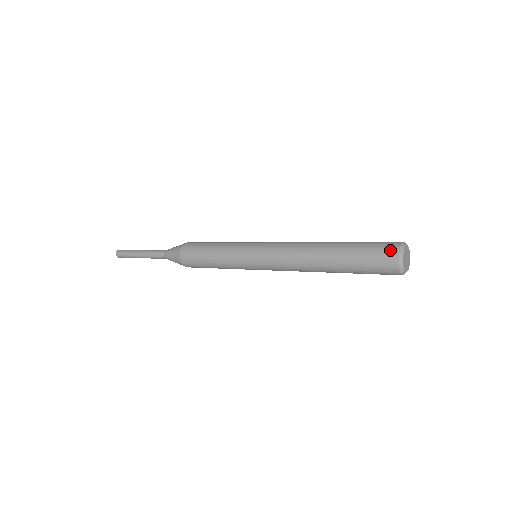
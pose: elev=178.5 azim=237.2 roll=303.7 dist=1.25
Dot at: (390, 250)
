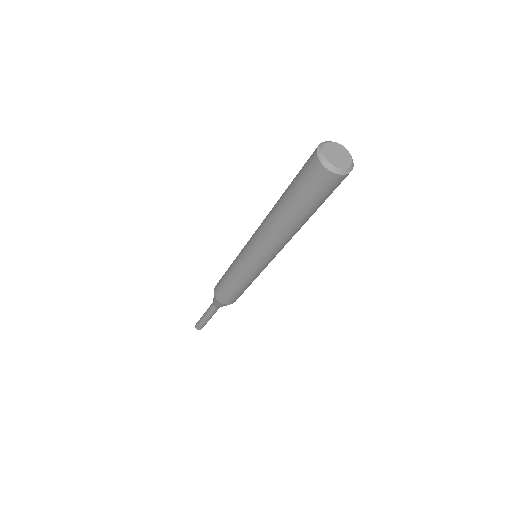
Dot at: (312, 165)
